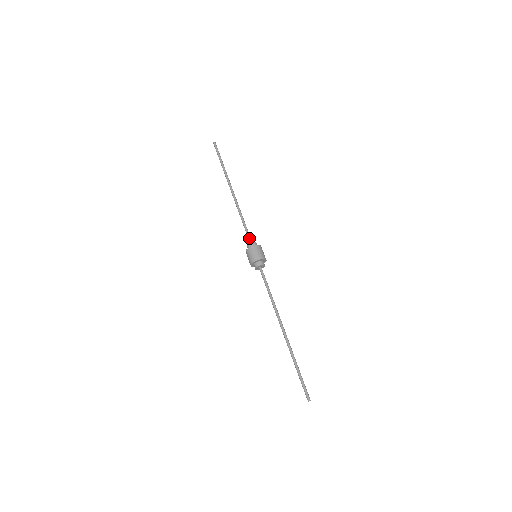
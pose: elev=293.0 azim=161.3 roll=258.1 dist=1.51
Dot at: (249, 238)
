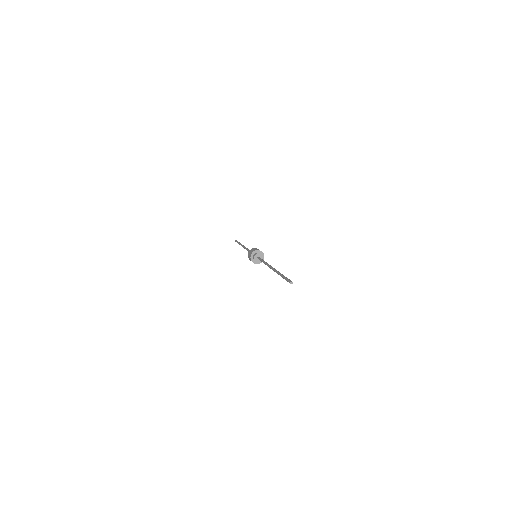
Dot at: occluded
